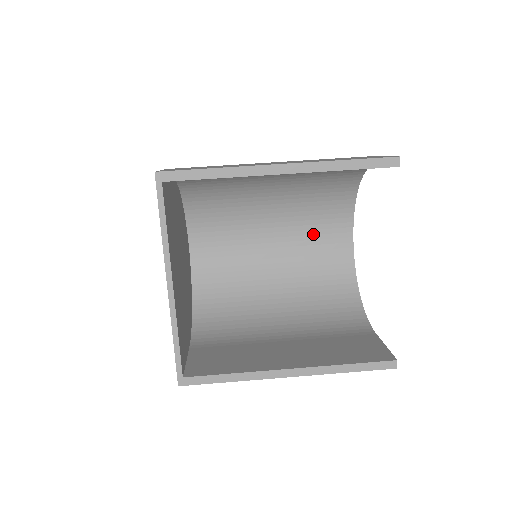
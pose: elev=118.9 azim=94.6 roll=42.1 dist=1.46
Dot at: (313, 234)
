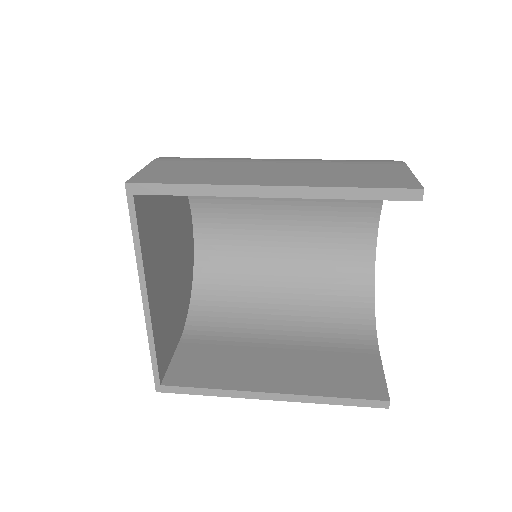
Dot at: (331, 226)
